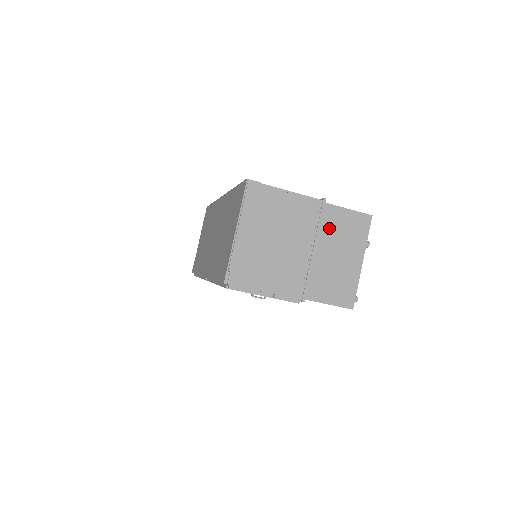
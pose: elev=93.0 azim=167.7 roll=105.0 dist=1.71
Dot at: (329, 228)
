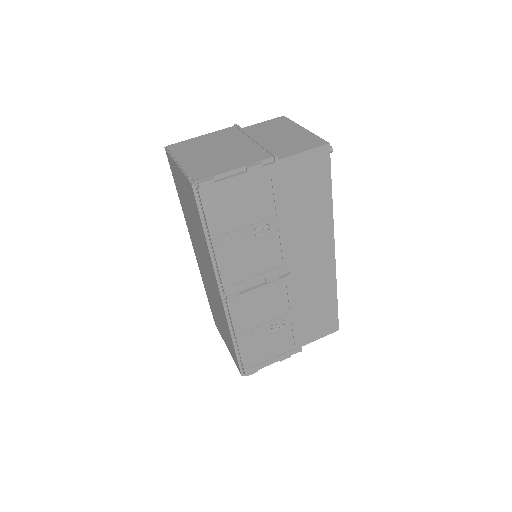
Dot at: (256, 133)
